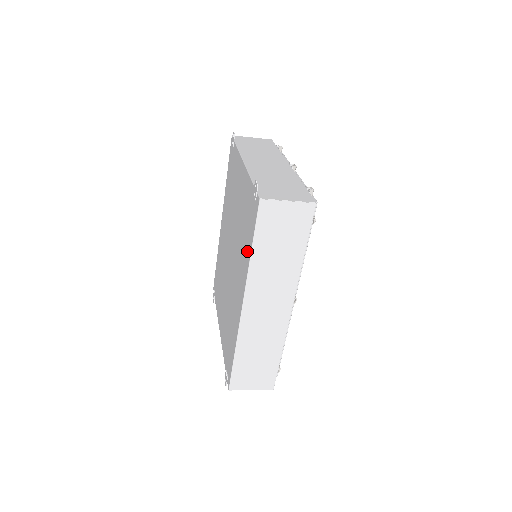
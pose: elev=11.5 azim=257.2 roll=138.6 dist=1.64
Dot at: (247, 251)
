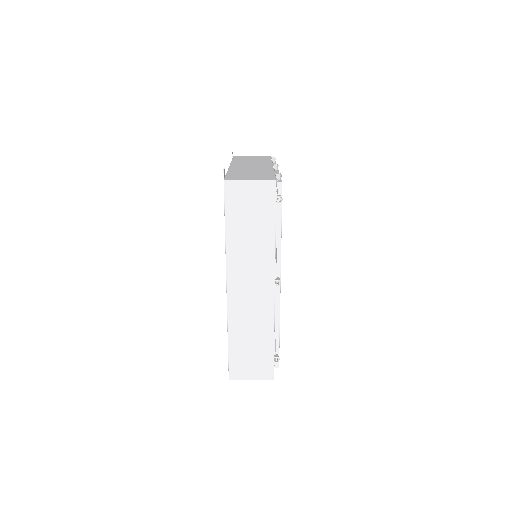
Dot at: occluded
